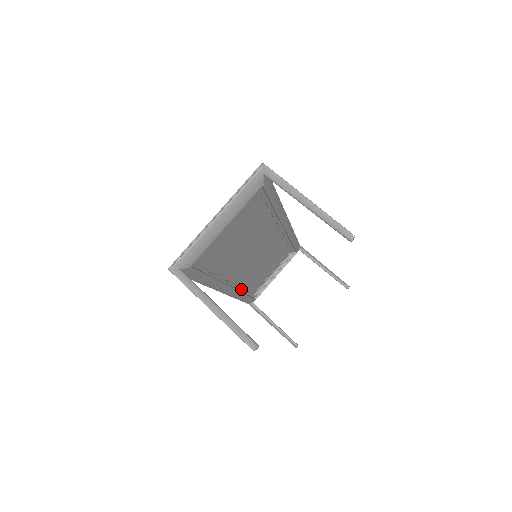
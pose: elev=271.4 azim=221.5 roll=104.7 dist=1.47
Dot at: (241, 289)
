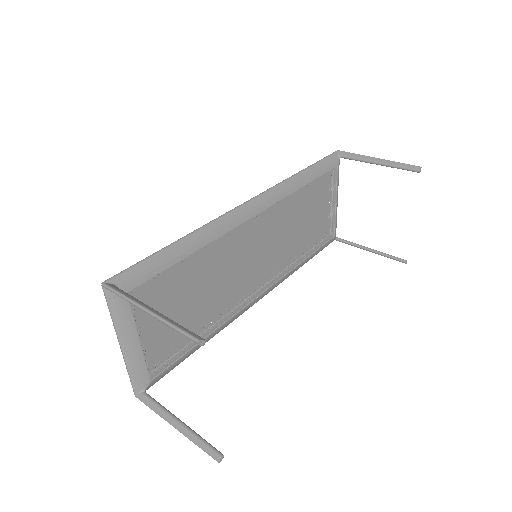
Dot at: (287, 269)
